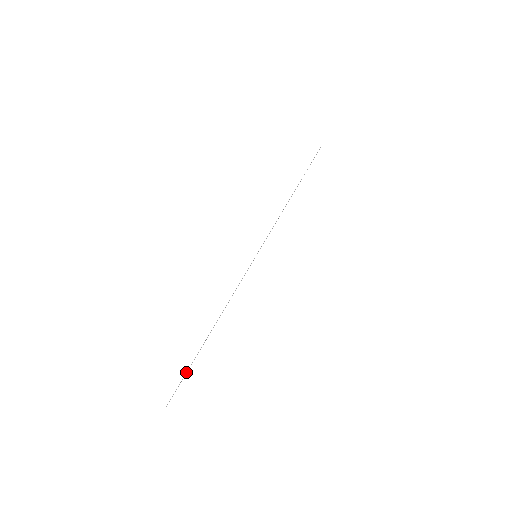
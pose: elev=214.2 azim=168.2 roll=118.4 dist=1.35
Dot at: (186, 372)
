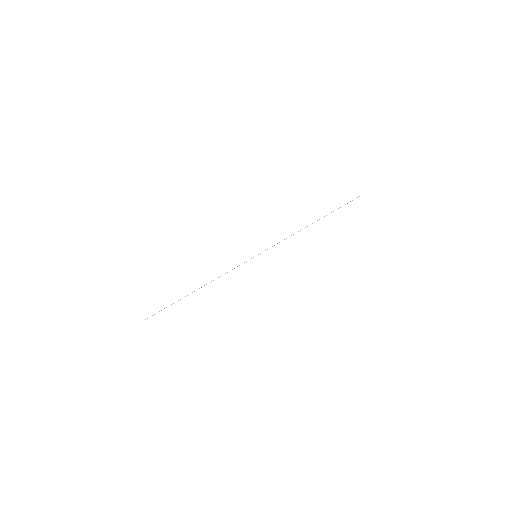
Dot at: occluded
